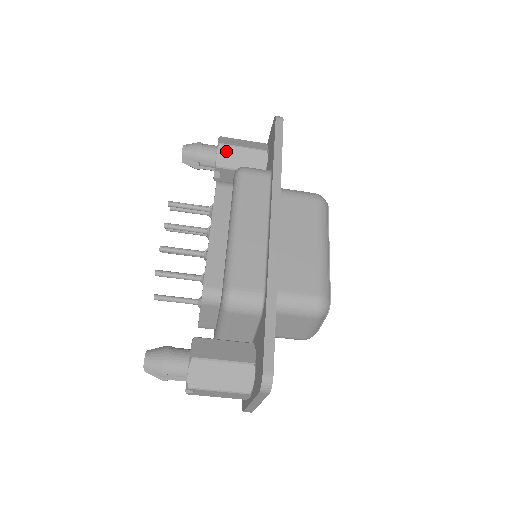
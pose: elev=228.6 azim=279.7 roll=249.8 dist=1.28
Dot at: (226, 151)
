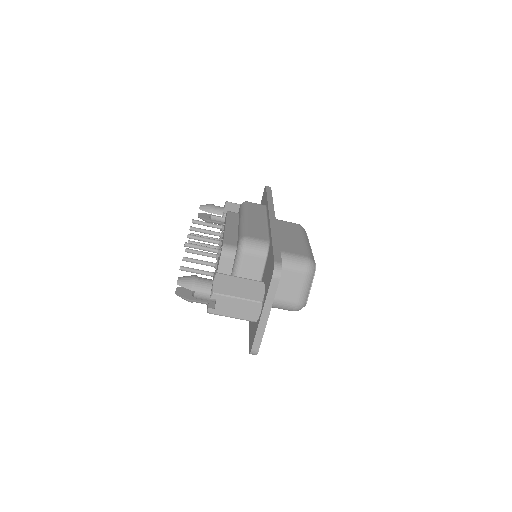
Dot at: (231, 206)
